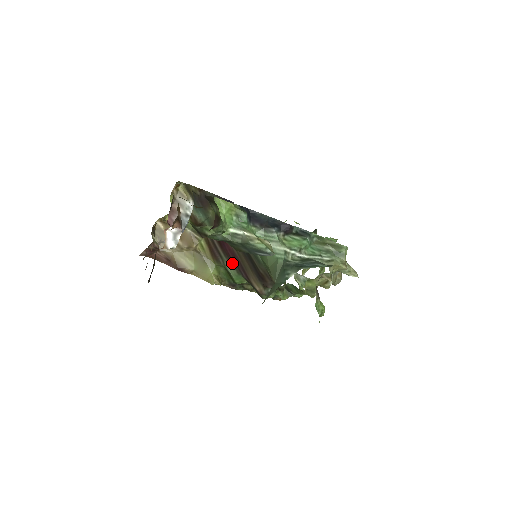
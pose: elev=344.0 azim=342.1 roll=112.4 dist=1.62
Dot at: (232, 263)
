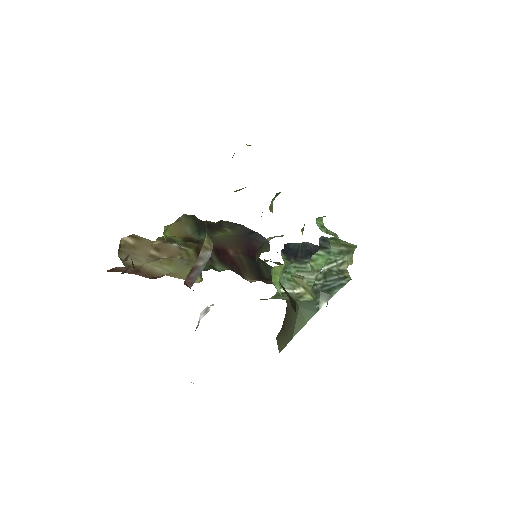
Dot at: (225, 265)
